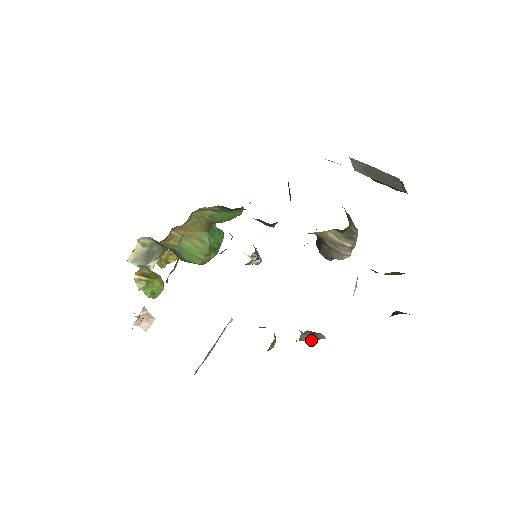
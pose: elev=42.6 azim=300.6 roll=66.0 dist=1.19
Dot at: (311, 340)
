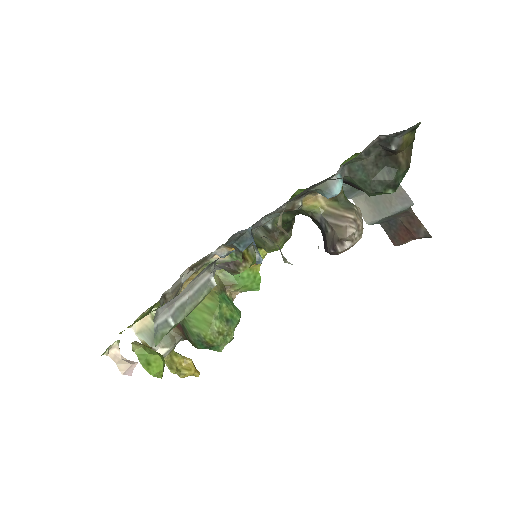
Dot at: occluded
